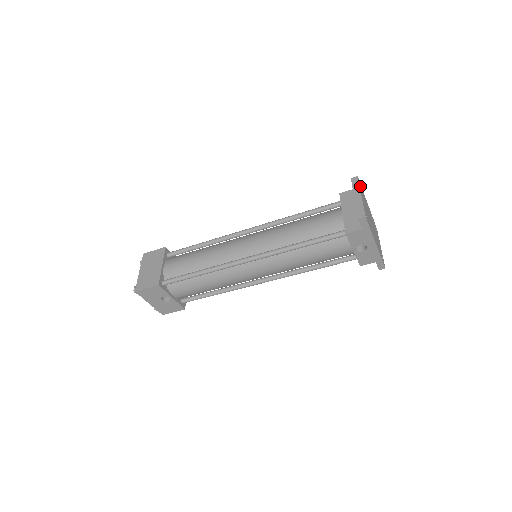
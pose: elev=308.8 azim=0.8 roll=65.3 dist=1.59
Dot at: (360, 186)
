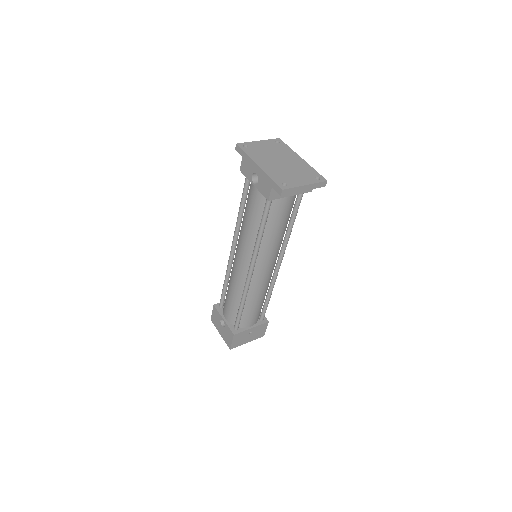
Dot at: (280, 143)
